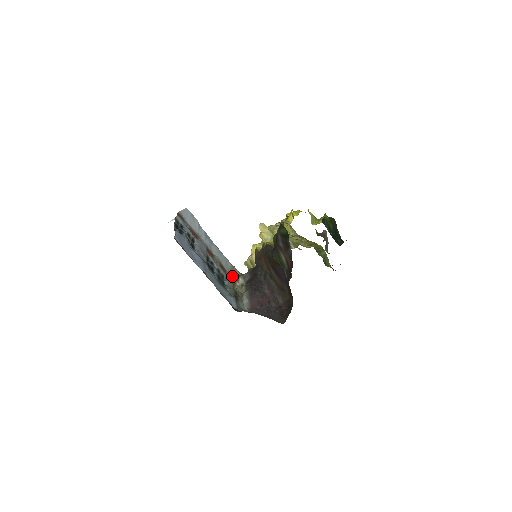
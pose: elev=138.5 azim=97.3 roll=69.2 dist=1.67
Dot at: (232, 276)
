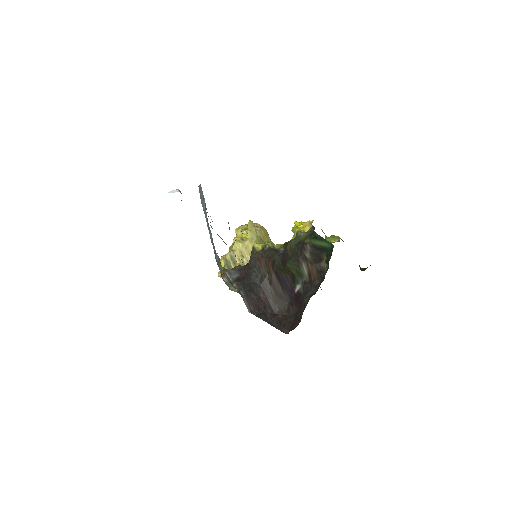
Dot at: occluded
